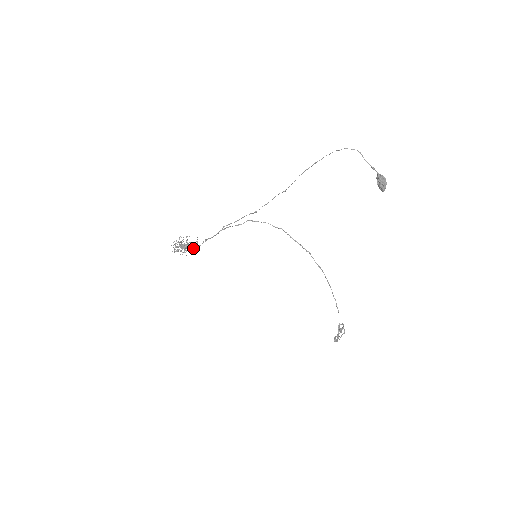
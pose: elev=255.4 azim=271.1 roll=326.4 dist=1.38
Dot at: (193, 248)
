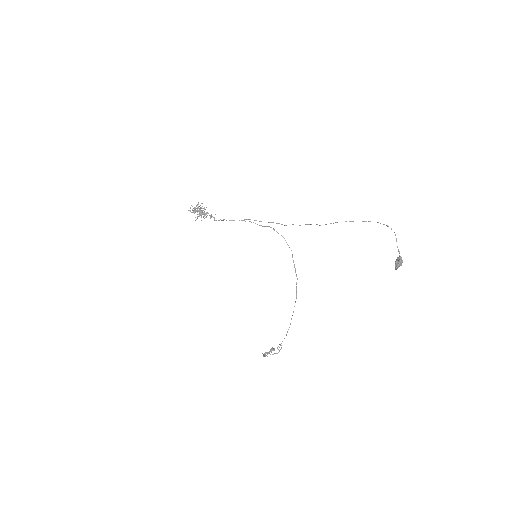
Dot at: occluded
